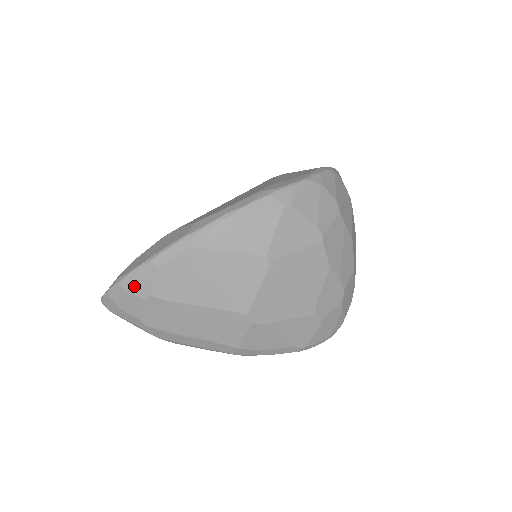
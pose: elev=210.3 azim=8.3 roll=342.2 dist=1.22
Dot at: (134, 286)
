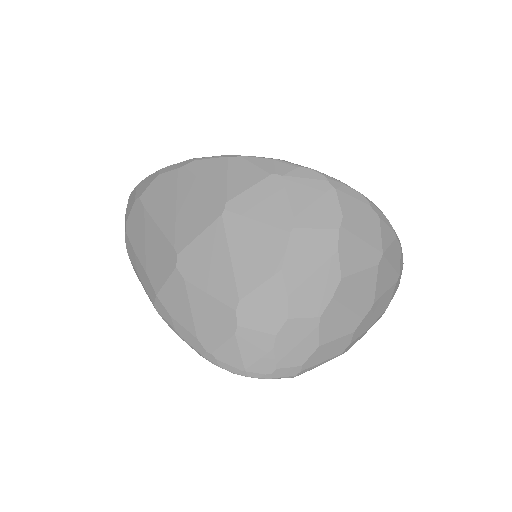
Dot at: (140, 188)
